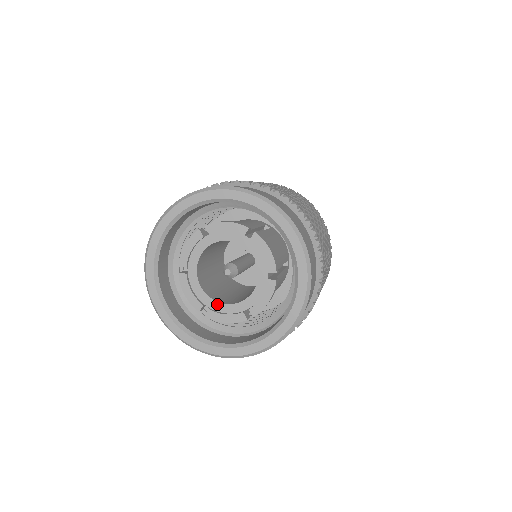
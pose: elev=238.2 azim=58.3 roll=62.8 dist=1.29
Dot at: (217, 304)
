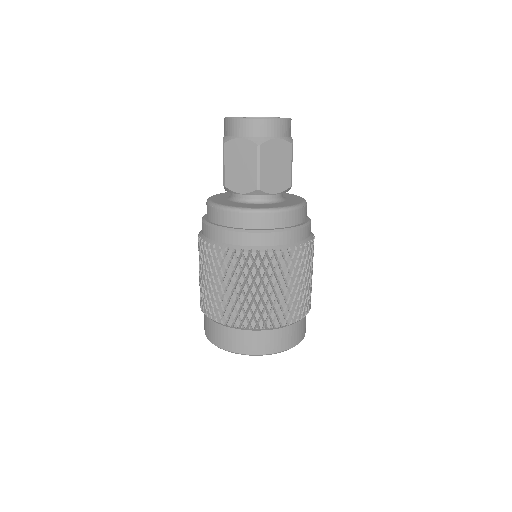
Dot at: occluded
